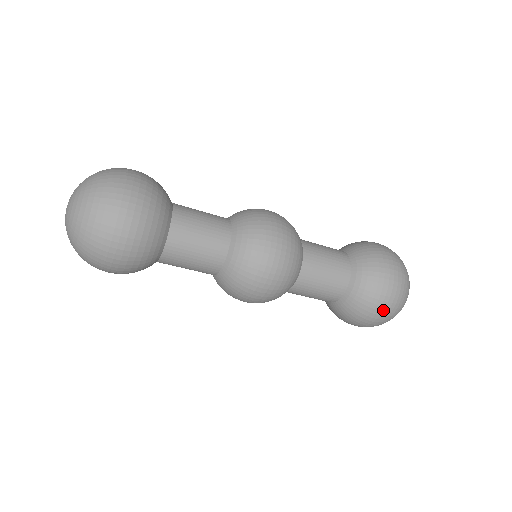
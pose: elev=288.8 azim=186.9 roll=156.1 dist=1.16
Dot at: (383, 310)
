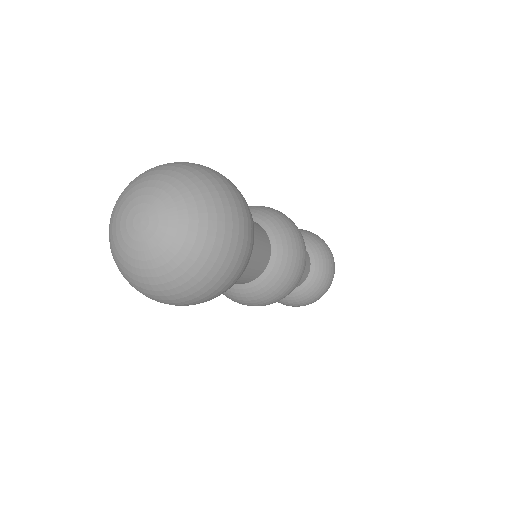
Dot at: (294, 306)
